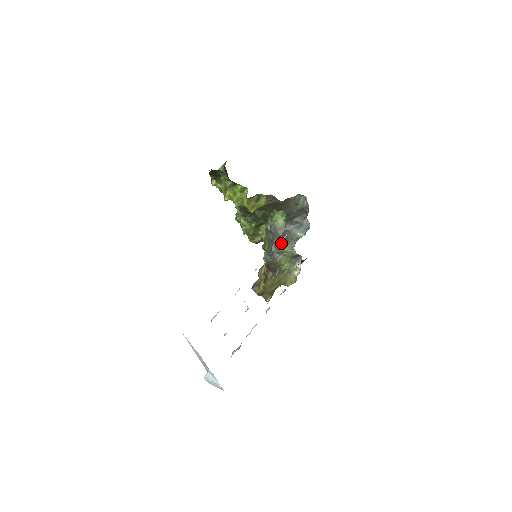
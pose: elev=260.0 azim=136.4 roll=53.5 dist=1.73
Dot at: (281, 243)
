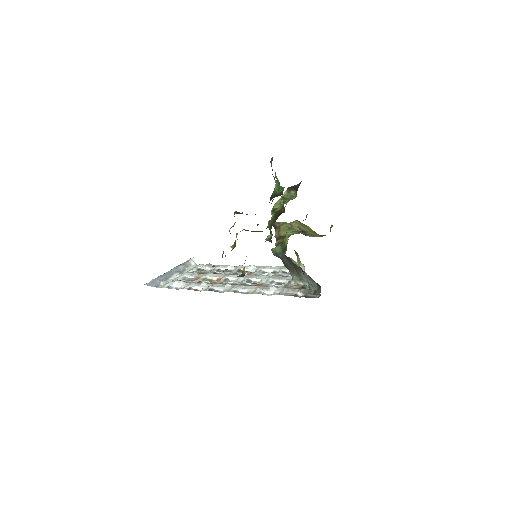
Dot at: (287, 266)
